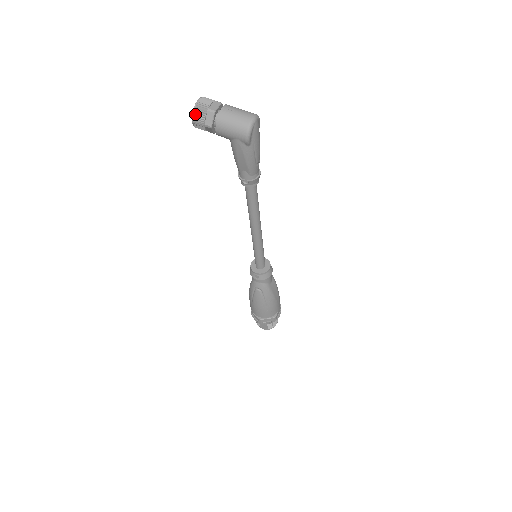
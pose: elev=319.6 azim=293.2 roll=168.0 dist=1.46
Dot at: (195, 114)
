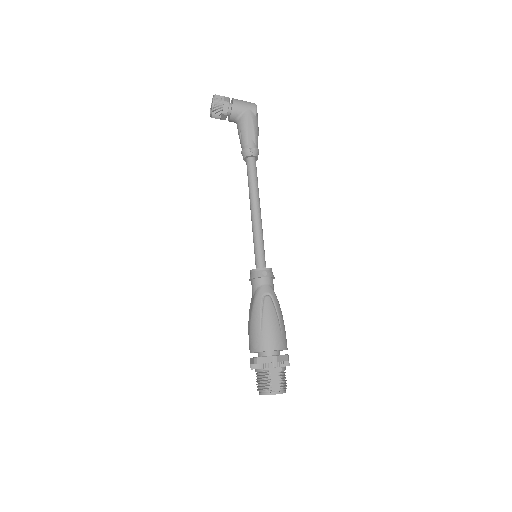
Dot at: (216, 96)
